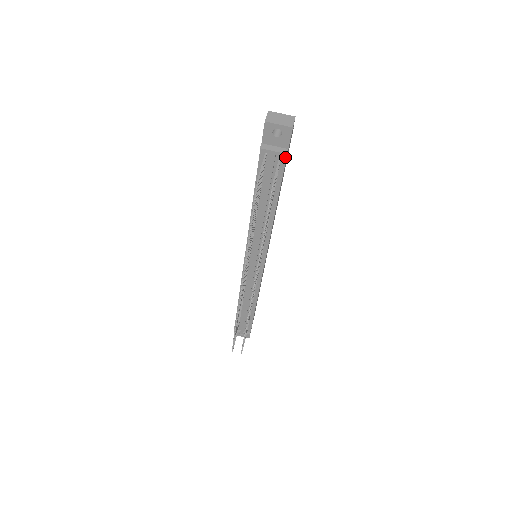
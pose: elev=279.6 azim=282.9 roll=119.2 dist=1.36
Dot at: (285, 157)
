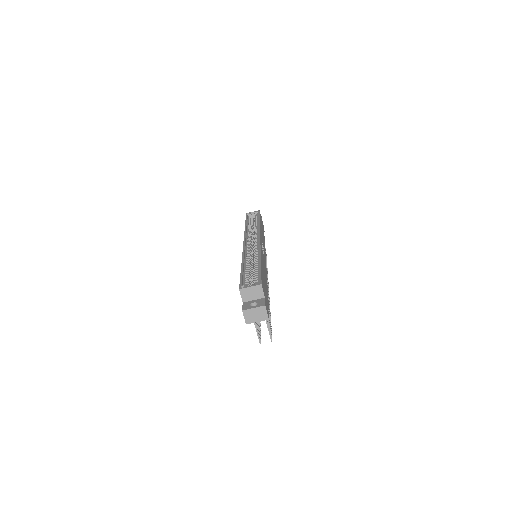
Dot at: occluded
